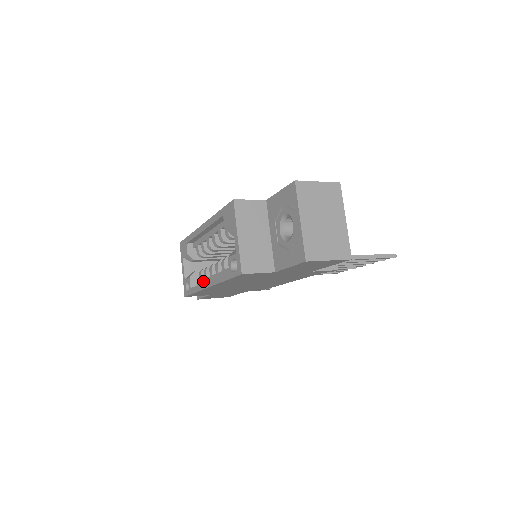
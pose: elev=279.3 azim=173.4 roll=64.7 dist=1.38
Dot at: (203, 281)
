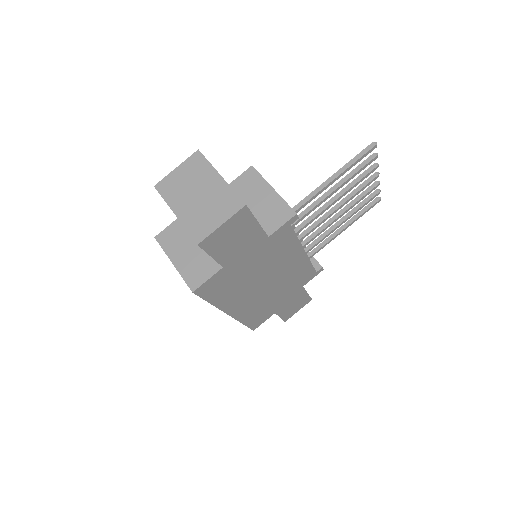
Dot at: occluded
